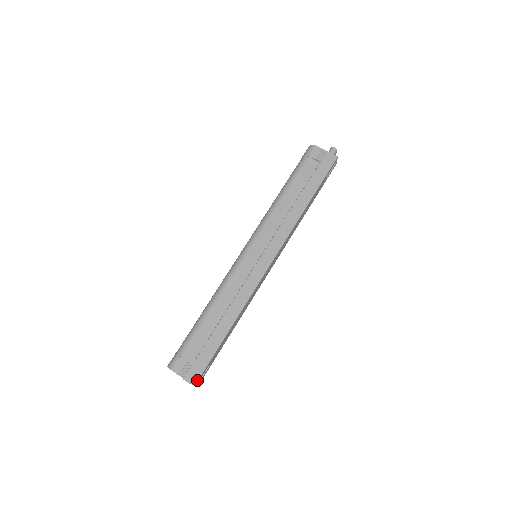
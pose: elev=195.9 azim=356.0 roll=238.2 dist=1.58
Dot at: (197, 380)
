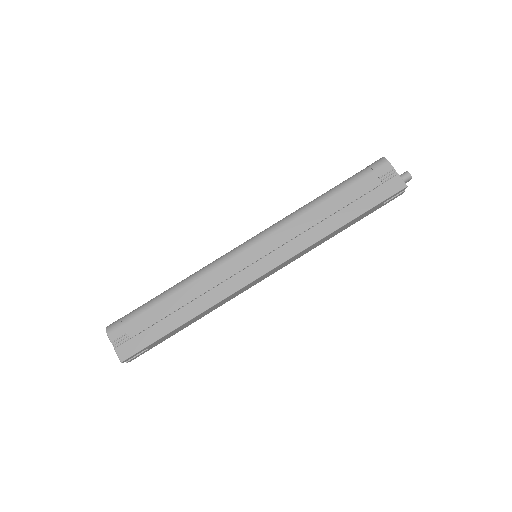
Dot at: (126, 358)
